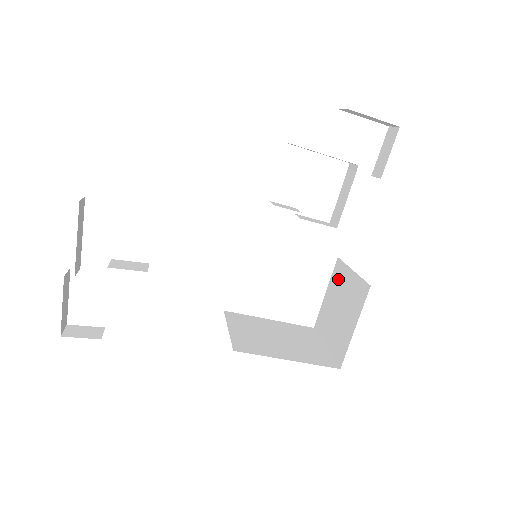
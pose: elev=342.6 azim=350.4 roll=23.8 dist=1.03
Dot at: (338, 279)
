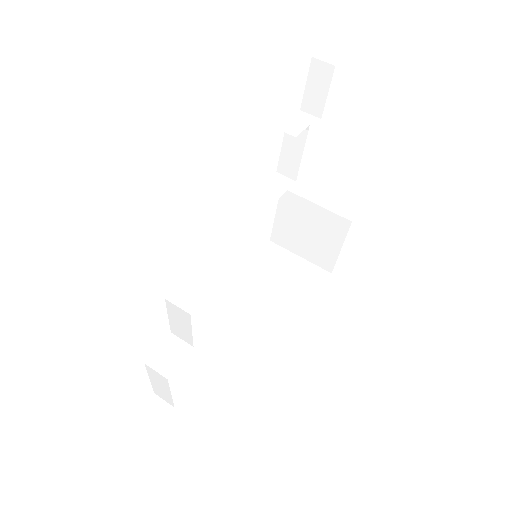
Dot at: (293, 208)
